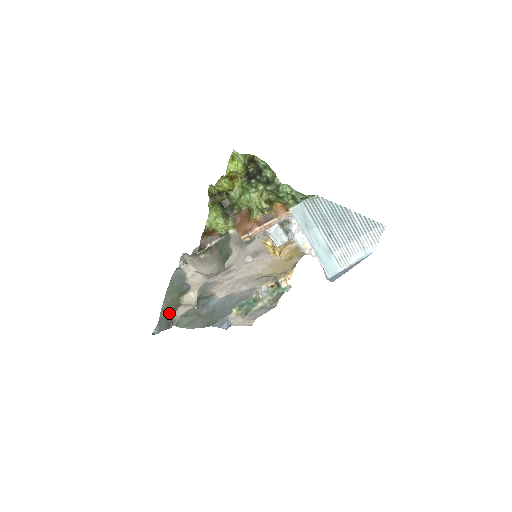
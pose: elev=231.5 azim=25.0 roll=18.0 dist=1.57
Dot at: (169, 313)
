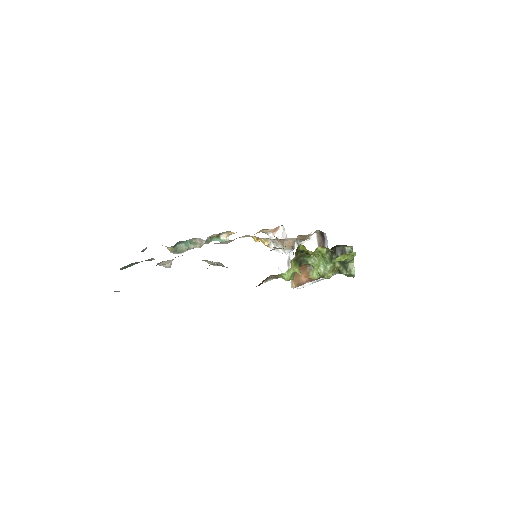
Dot at: occluded
